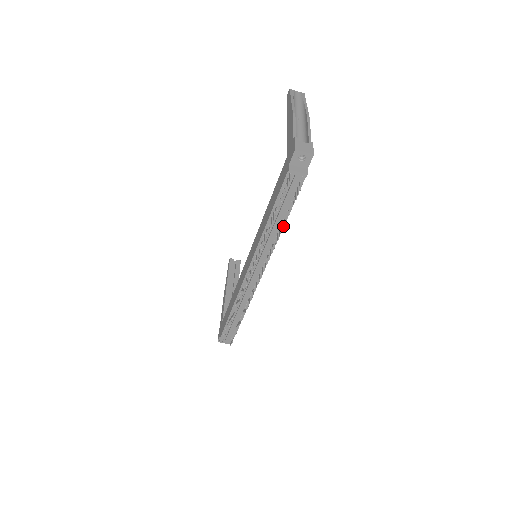
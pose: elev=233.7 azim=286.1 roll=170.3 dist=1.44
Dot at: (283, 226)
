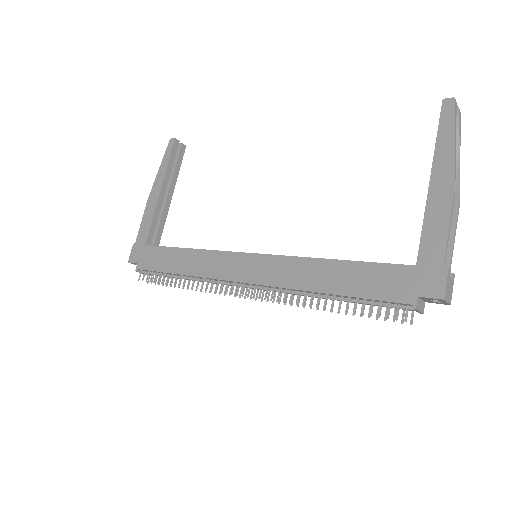
Dot at: (339, 312)
